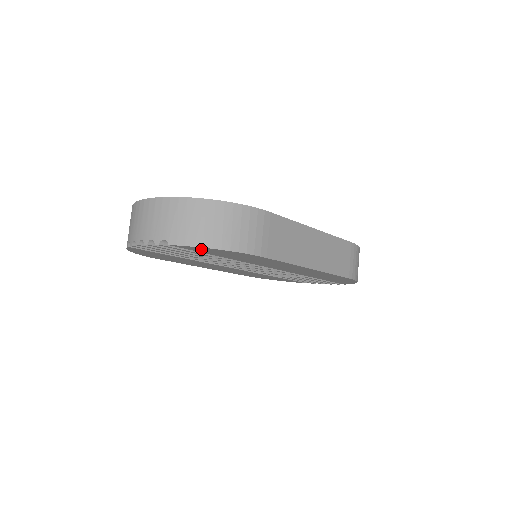
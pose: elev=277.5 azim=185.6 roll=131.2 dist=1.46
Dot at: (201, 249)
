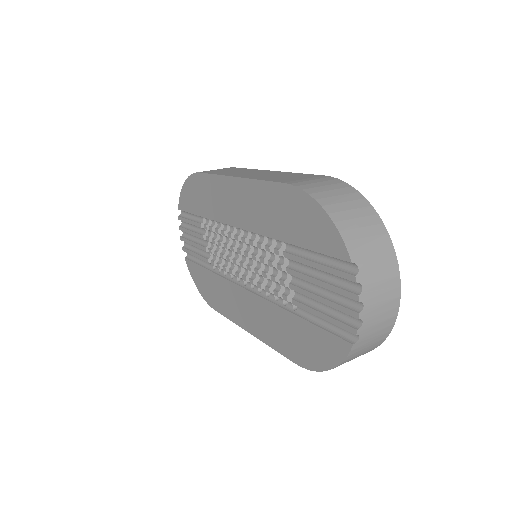
Dot at: (185, 199)
